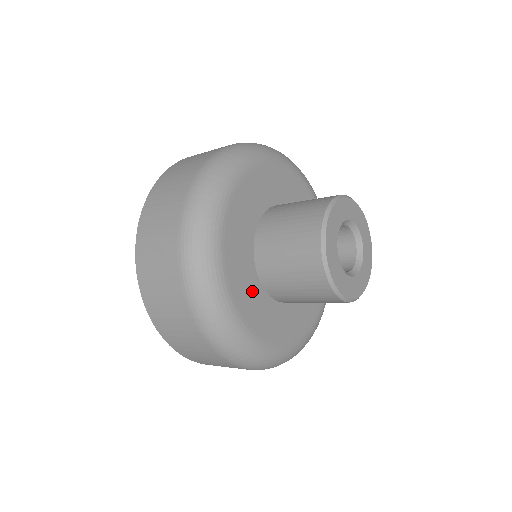
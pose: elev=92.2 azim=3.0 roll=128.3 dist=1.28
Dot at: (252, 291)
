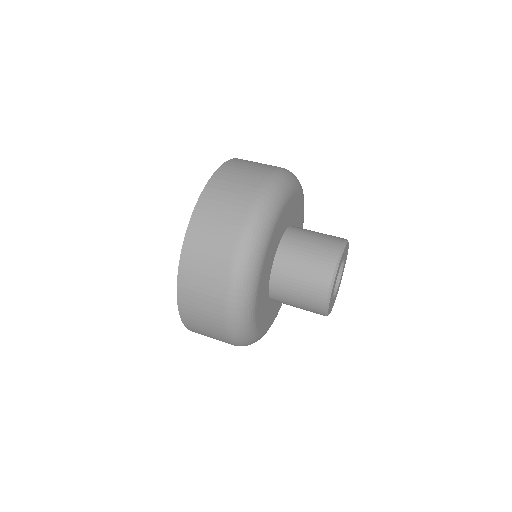
Dot at: (270, 263)
